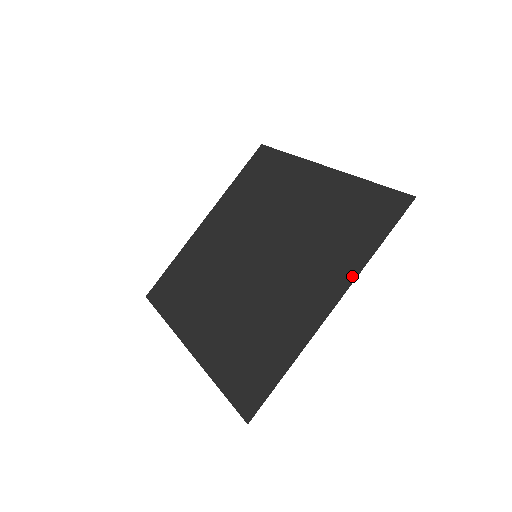
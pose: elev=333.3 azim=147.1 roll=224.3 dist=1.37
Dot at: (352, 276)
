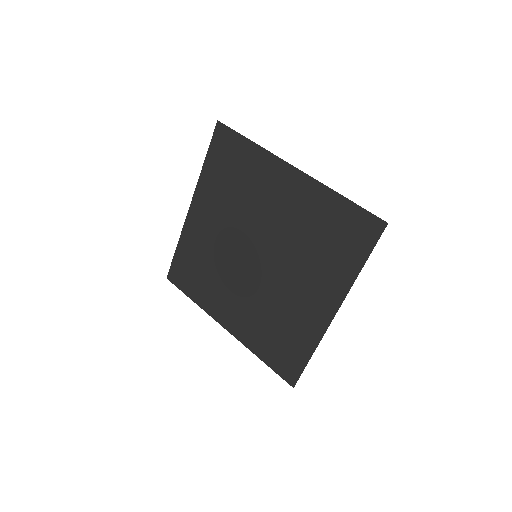
Dot at: (345, 290)
